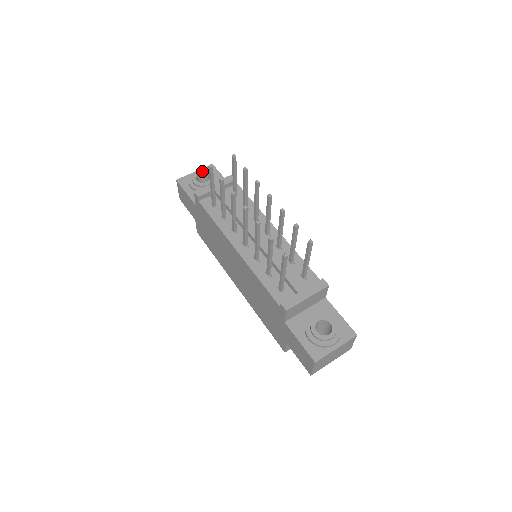
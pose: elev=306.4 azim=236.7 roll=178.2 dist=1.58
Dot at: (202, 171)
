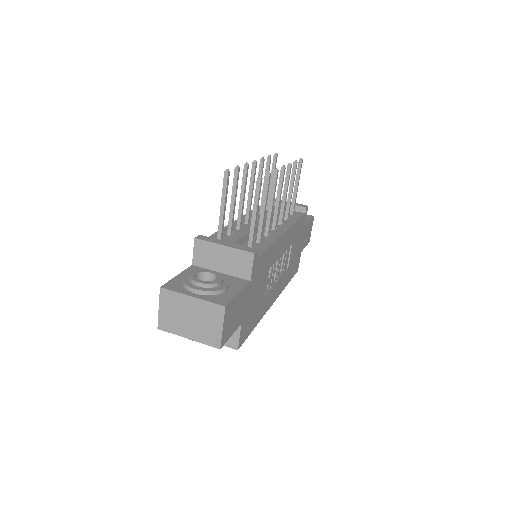
Dot at: occluded
